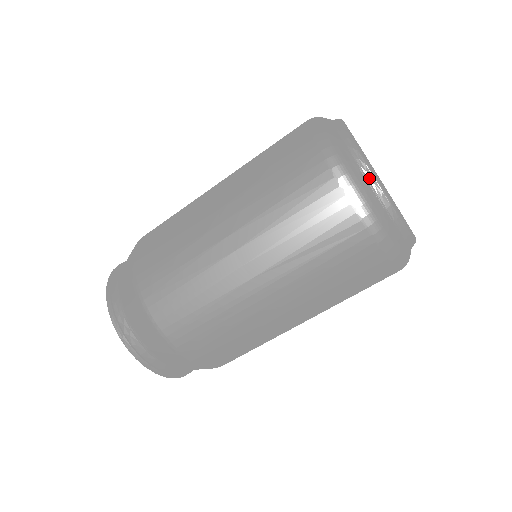
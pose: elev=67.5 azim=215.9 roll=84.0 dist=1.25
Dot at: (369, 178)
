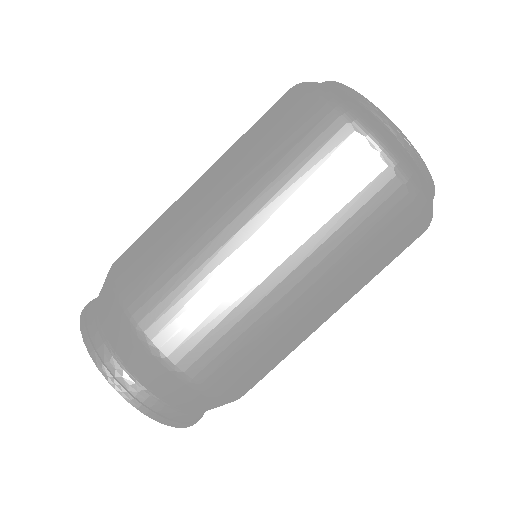
Dot at: (335, 85)
